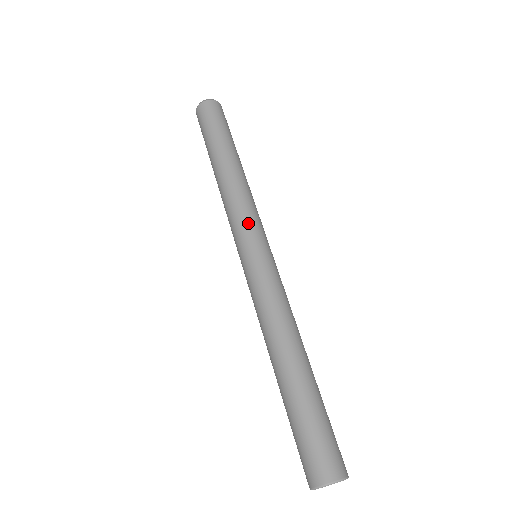
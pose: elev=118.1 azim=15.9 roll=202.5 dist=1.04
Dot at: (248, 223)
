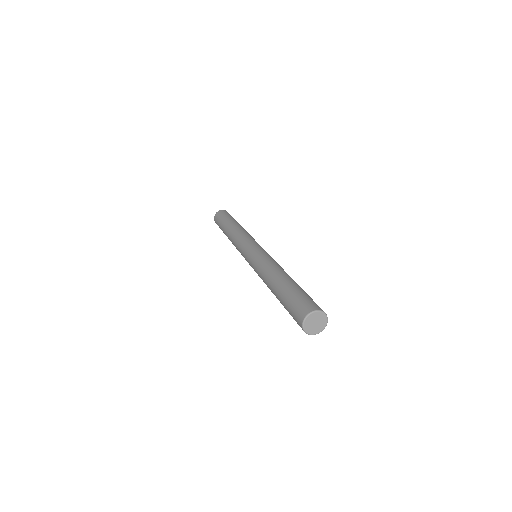
Dot at: (252, 240)
